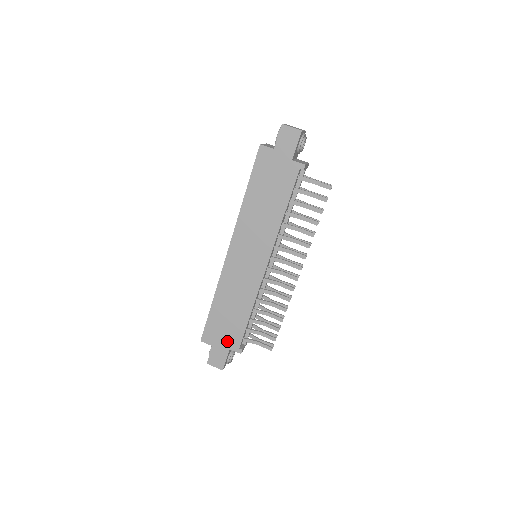
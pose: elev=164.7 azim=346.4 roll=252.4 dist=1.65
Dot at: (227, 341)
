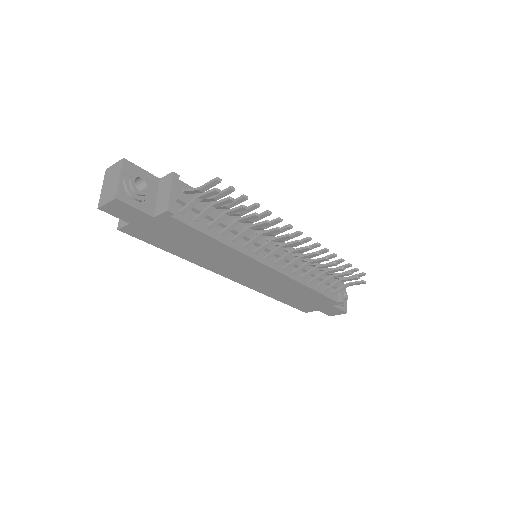
Dot at: (323, 305)
